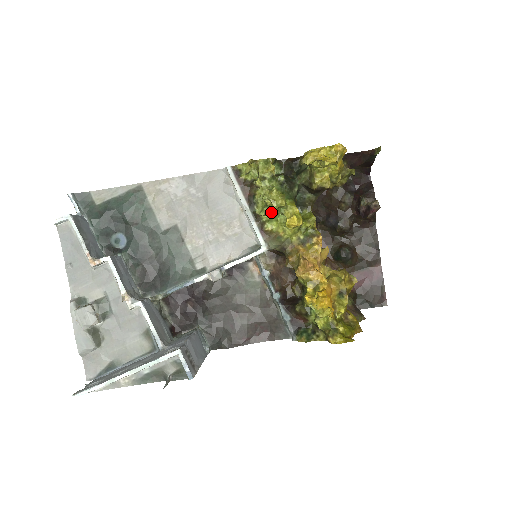
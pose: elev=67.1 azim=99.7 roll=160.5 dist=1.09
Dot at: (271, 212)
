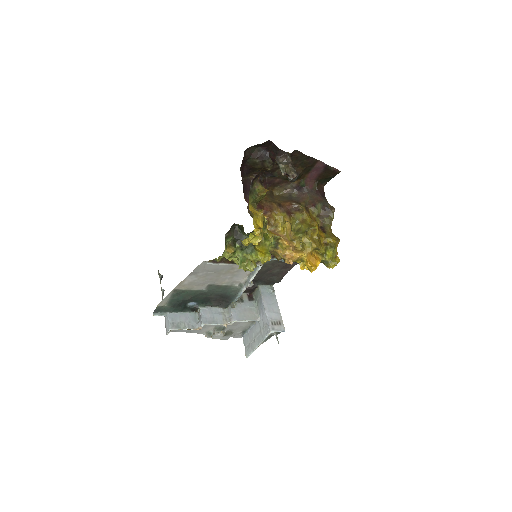
Dot at: occluded
